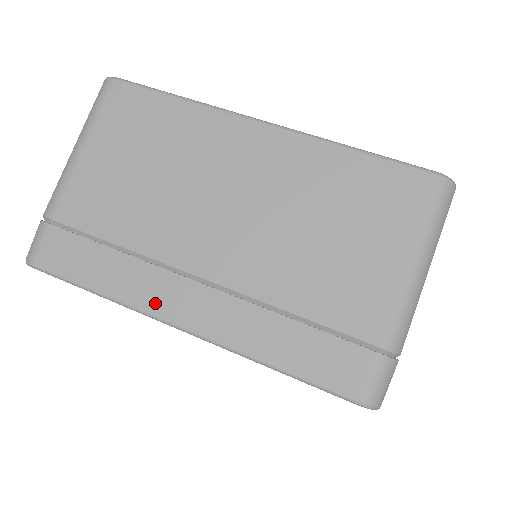
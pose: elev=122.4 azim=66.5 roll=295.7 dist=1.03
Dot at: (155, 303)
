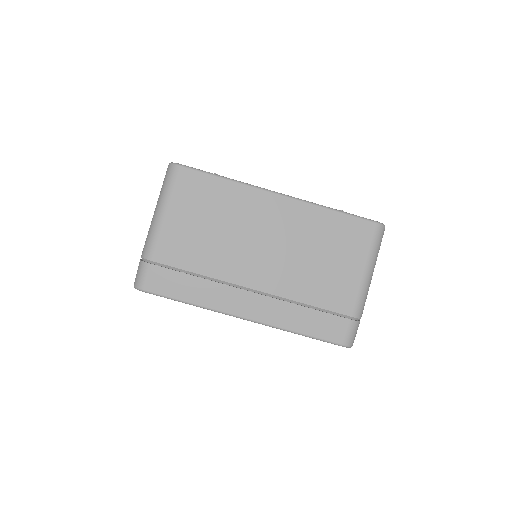
Dot at: (228, 306)
